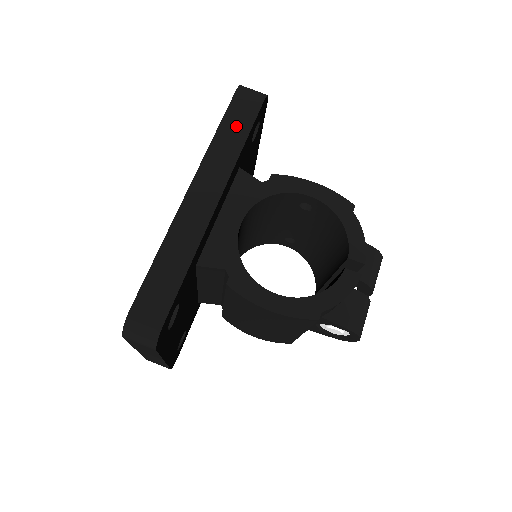
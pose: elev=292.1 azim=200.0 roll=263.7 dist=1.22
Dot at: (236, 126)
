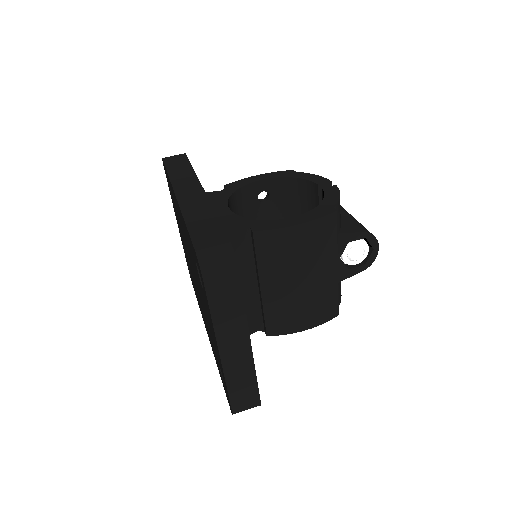
Dot at: (179, 166)
